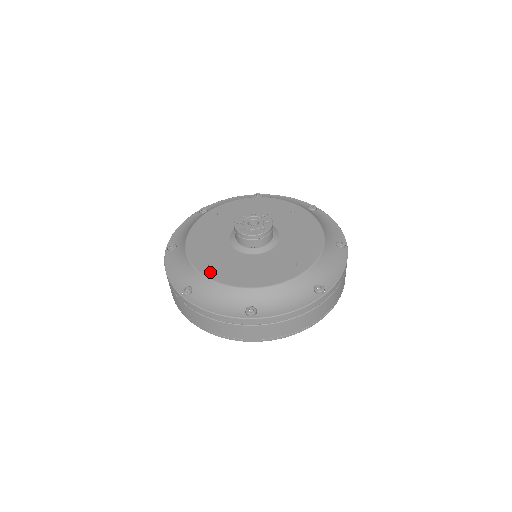
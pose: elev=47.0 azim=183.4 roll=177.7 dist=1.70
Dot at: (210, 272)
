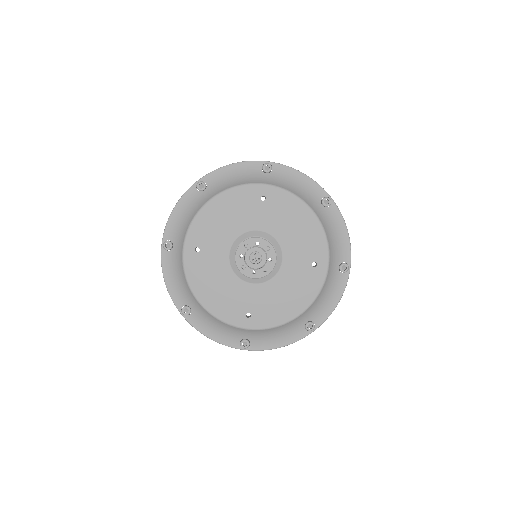
Dot at: (190, 256)
